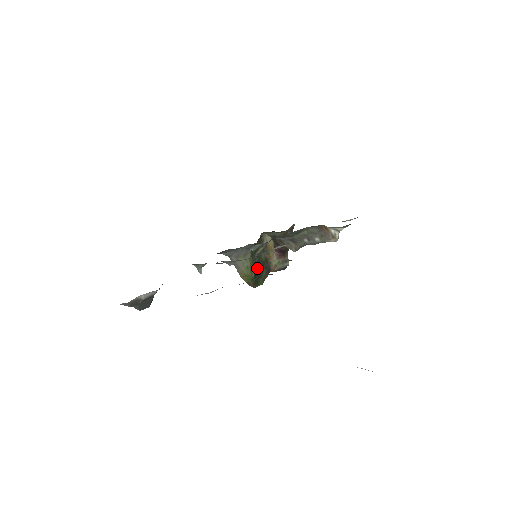
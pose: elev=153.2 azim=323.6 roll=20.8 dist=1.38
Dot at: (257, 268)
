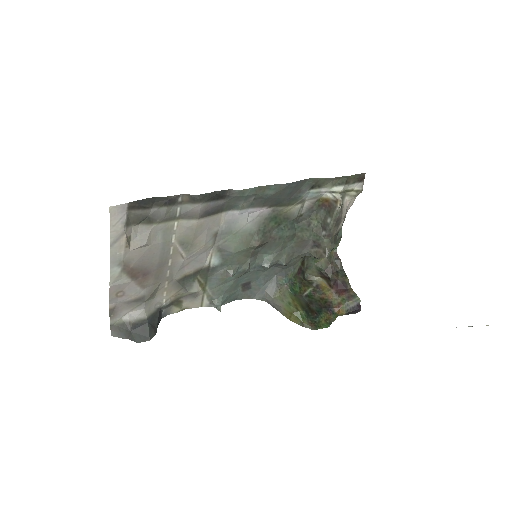
Dot at: (310, 308)
